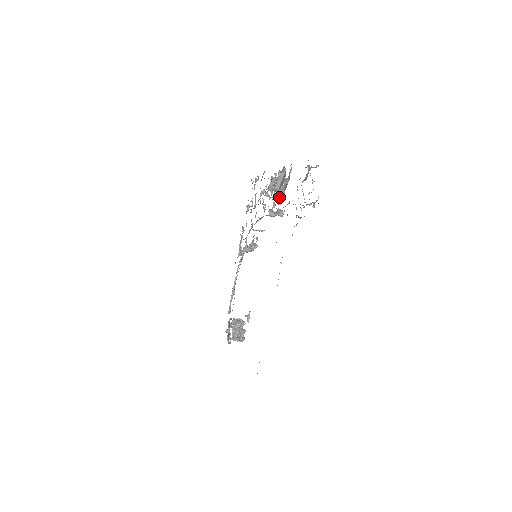
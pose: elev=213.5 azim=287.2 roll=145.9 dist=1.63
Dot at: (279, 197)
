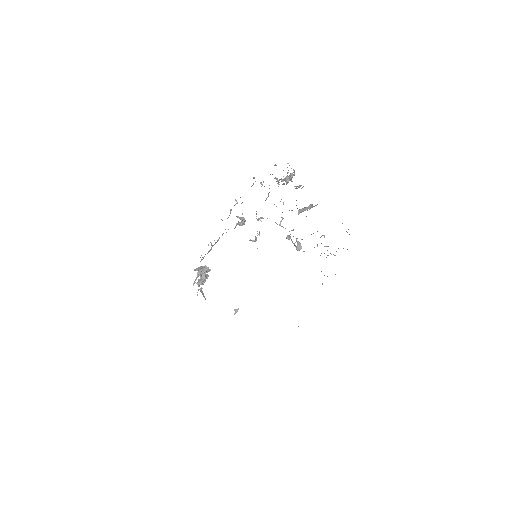
Dot at: occluded
